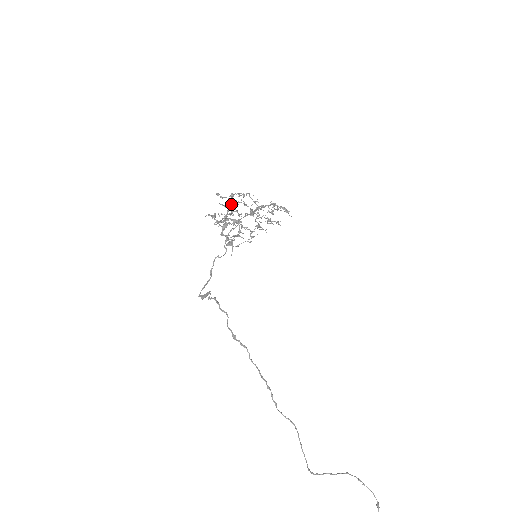
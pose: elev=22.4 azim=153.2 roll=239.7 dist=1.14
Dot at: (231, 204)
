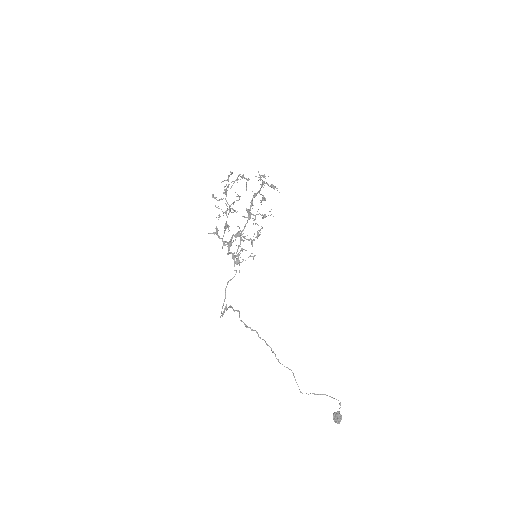
Dot at: (227, 203)
